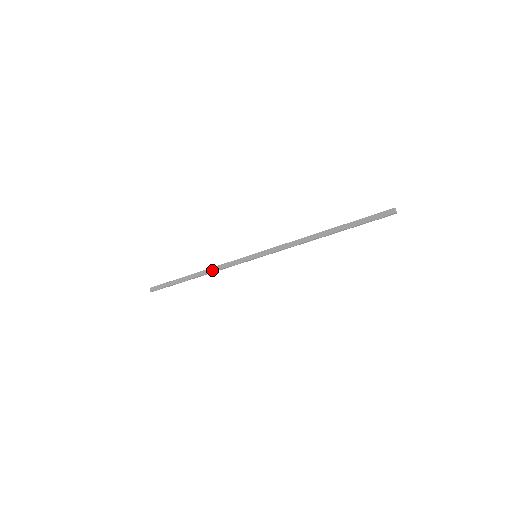
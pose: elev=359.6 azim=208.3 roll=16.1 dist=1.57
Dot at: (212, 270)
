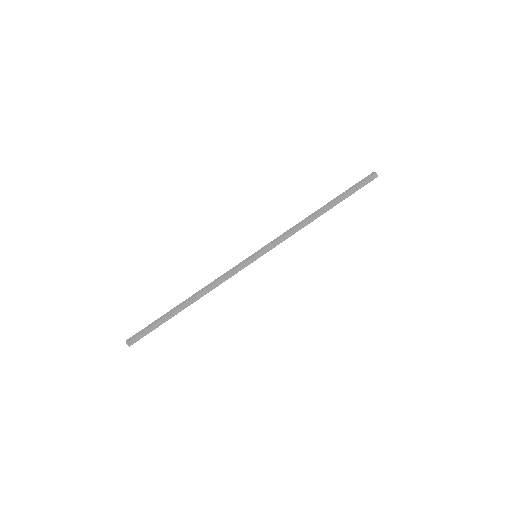
Dot at: (210, 289)
